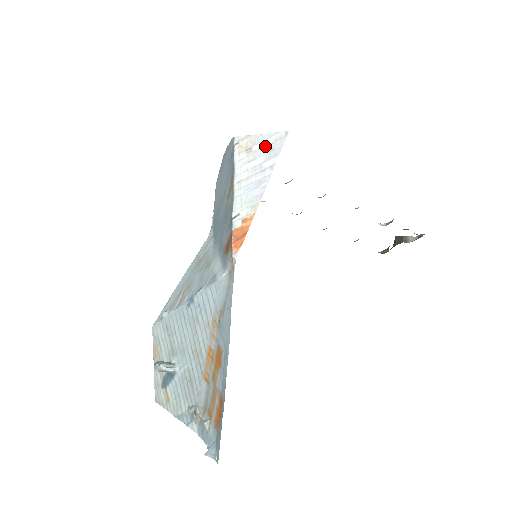
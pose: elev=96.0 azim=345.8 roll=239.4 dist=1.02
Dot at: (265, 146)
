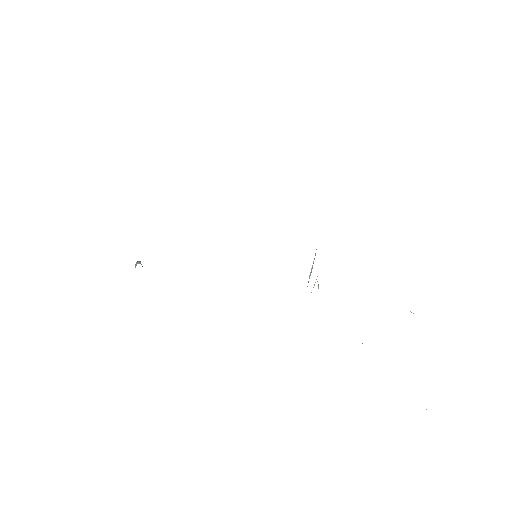
Dot at: occluded
